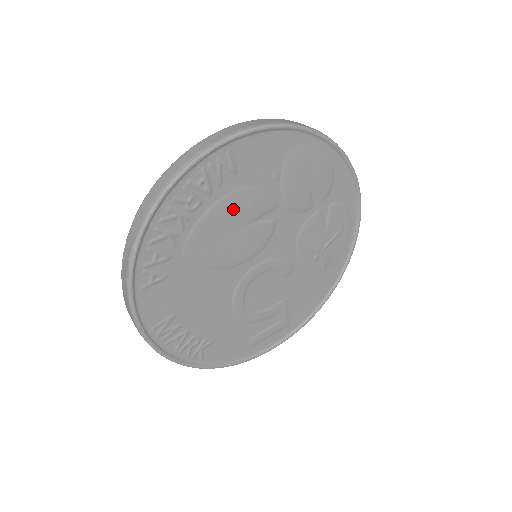
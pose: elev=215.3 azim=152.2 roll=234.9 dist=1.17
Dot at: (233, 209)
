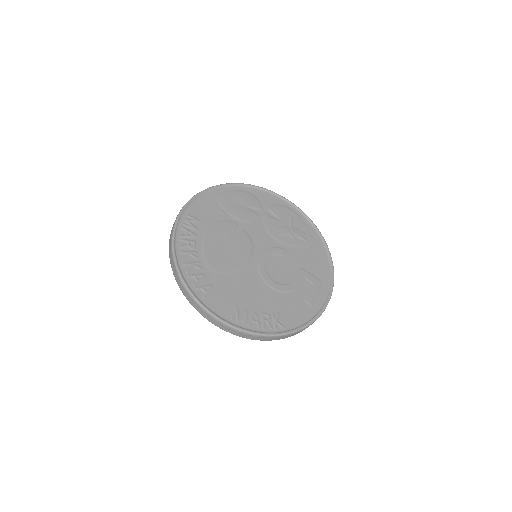
Dot at: (215, 237)
